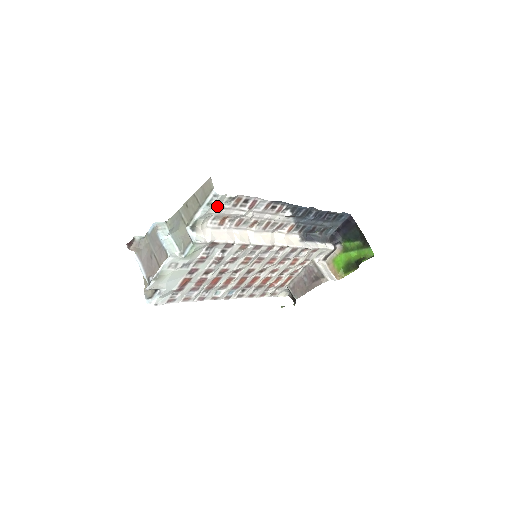
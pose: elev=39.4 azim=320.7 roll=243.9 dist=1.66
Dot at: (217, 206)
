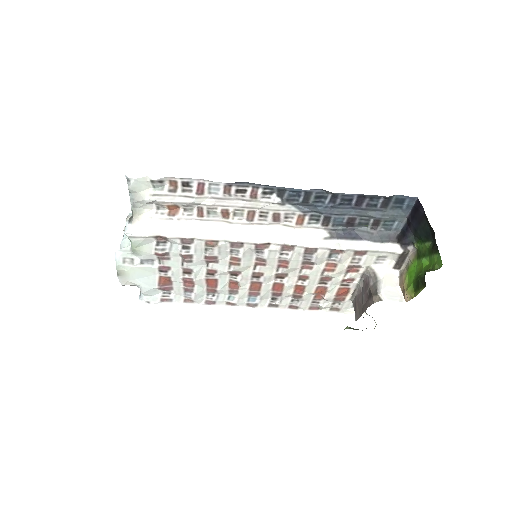
Dot at: (143, 192)
